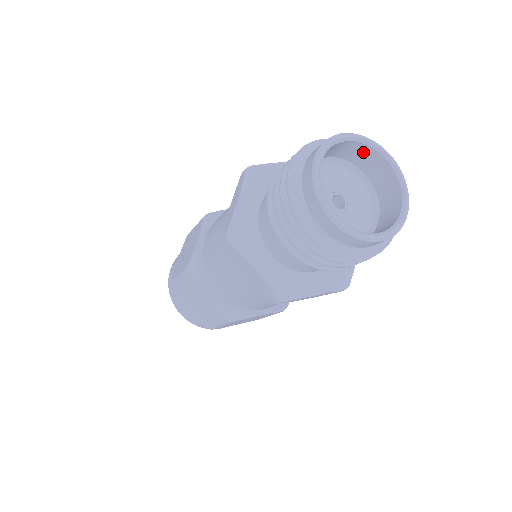
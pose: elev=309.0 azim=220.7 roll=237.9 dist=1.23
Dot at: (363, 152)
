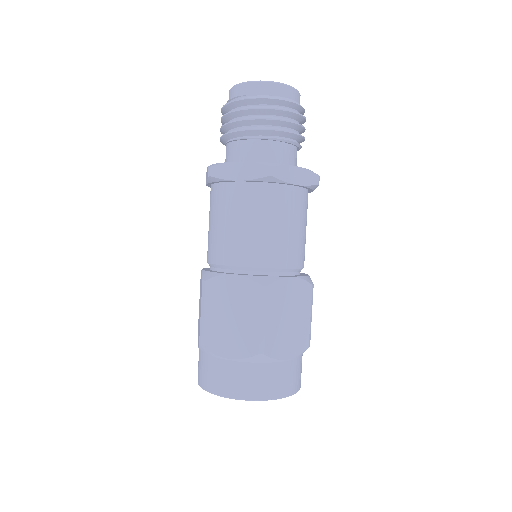
Dot at: occluded
